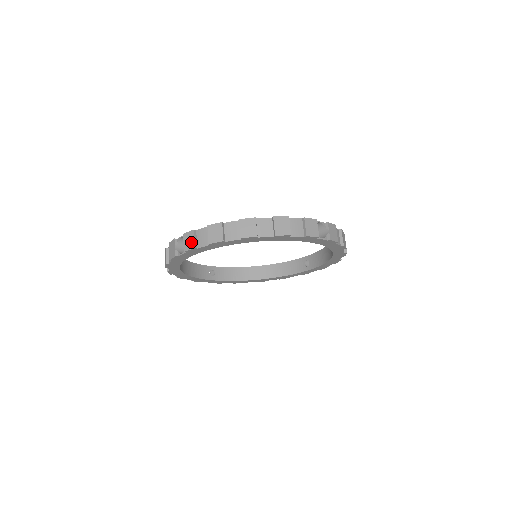
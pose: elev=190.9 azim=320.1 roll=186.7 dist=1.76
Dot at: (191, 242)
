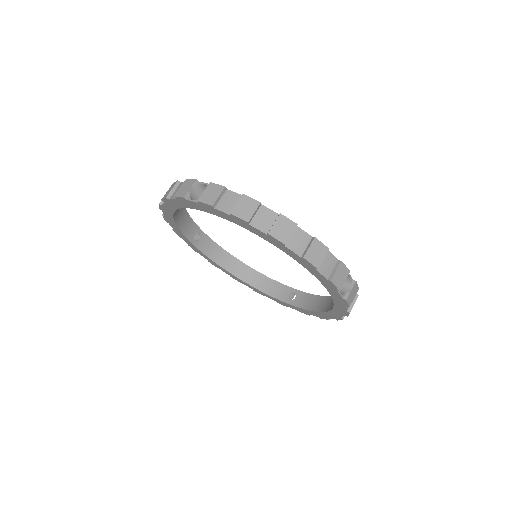
Dot at: (213, 197)
